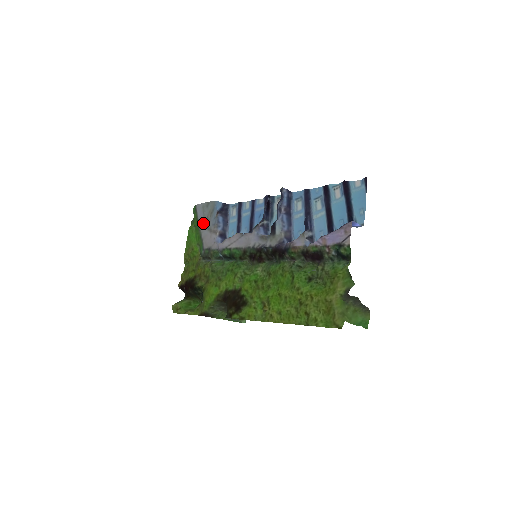
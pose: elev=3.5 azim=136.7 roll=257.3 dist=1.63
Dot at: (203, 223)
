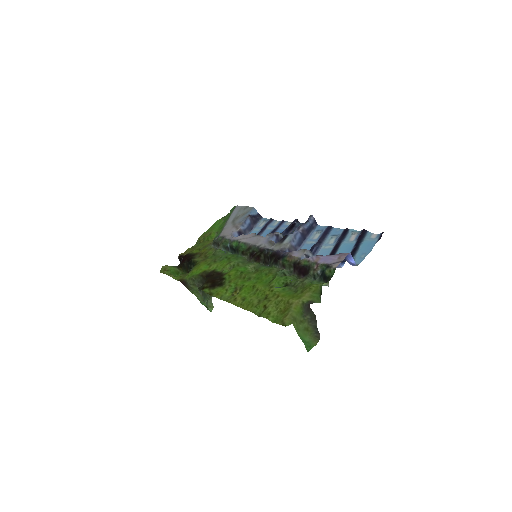
Dot at: (232, 219)
